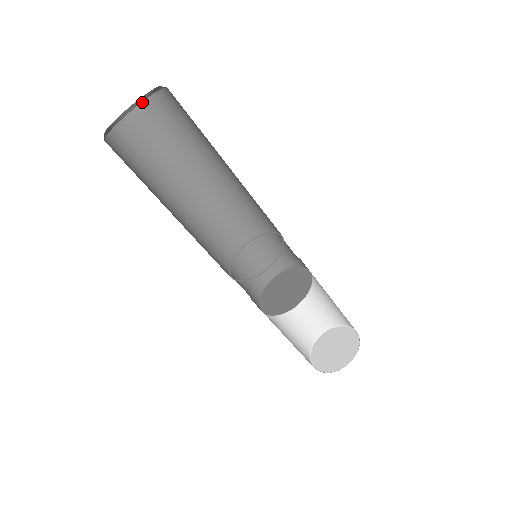
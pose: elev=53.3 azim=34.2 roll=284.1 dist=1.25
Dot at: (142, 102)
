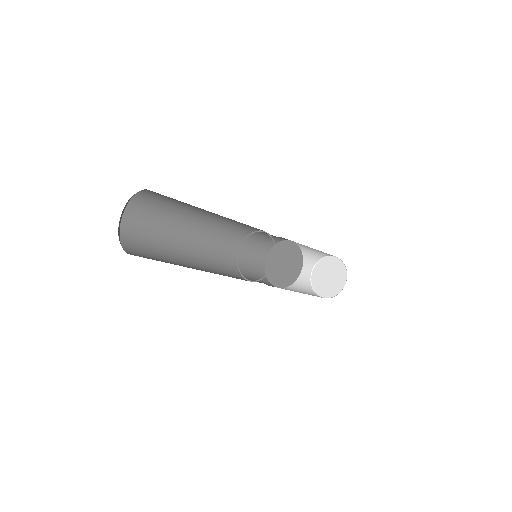
Dot at: (123, 213)
